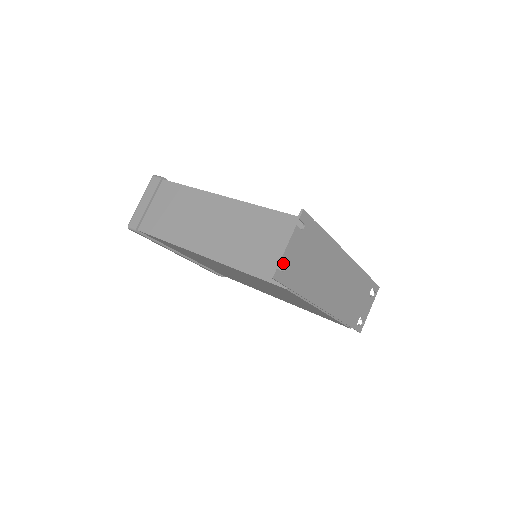
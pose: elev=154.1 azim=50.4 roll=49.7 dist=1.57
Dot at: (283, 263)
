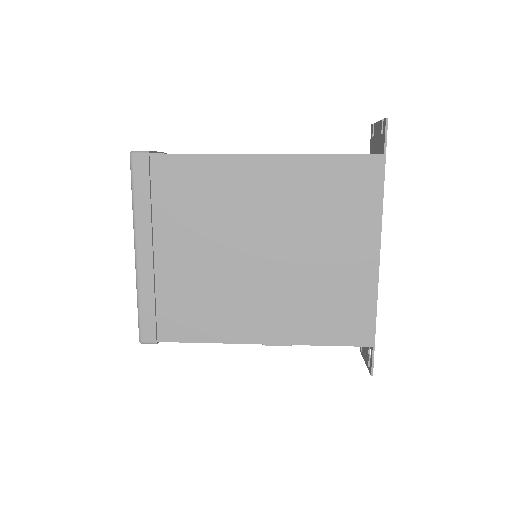
Dot at: occluded
